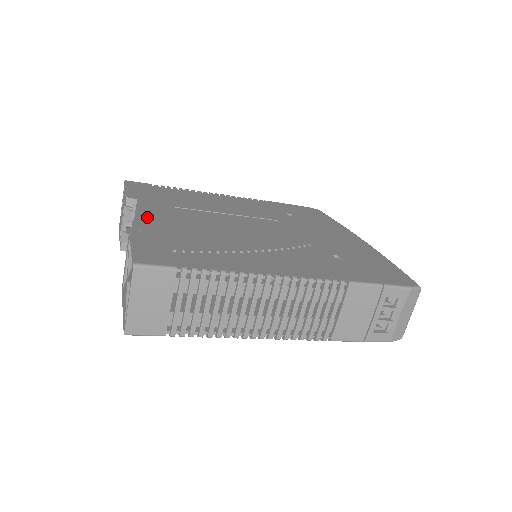
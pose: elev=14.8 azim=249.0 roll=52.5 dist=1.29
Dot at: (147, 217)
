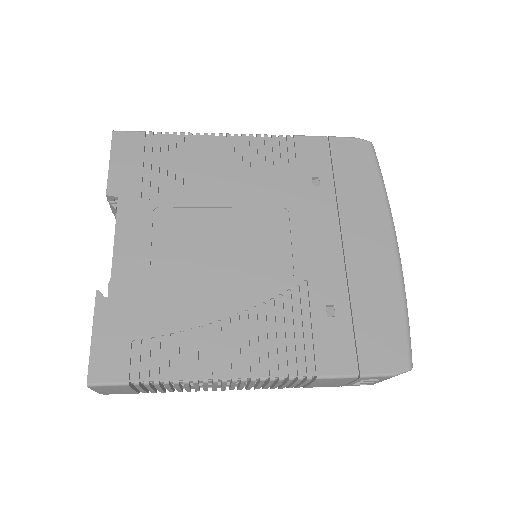
Dot at: (120, 254)
